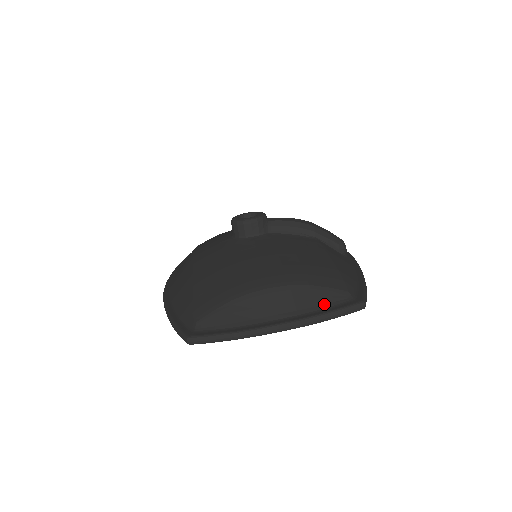
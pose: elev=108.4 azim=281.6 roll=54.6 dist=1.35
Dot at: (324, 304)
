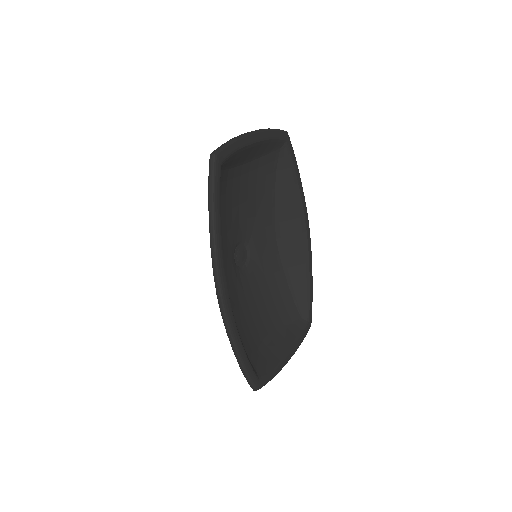
Dot at: occluded
